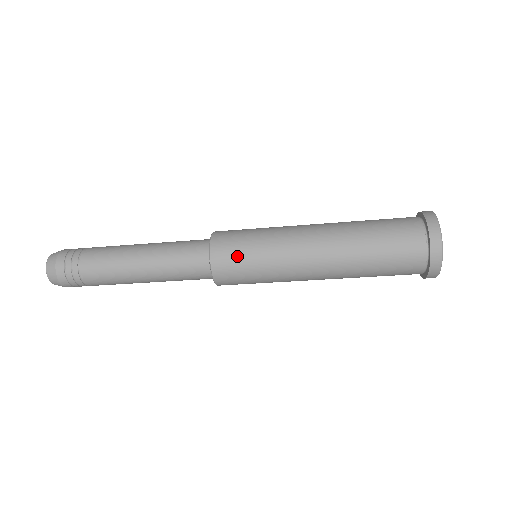
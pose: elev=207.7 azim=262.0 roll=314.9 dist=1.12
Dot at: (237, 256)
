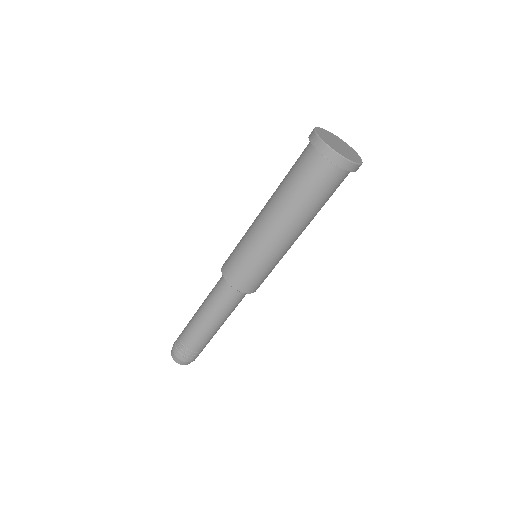
Dot at: (232, 258)
